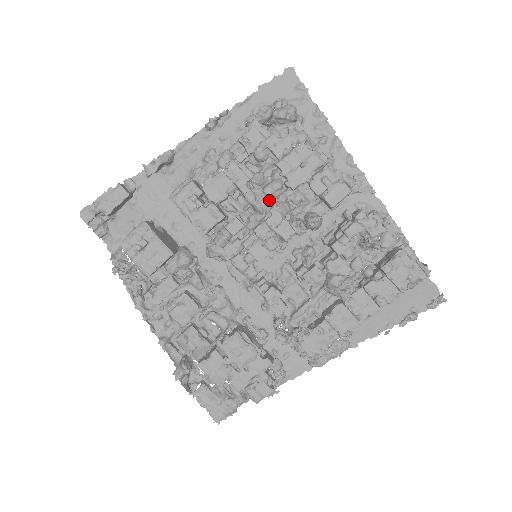
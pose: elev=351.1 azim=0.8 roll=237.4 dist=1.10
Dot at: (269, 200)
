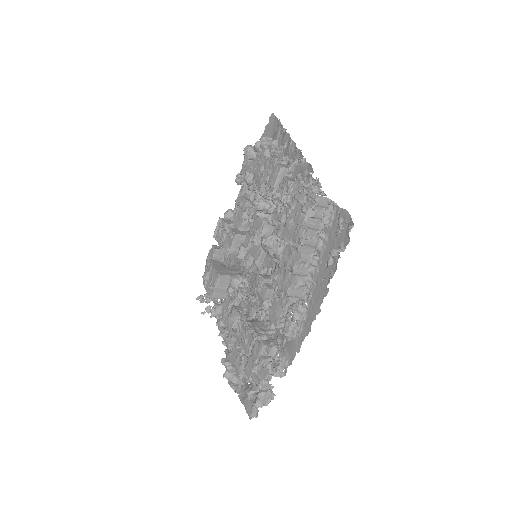
Dot at: occluded
